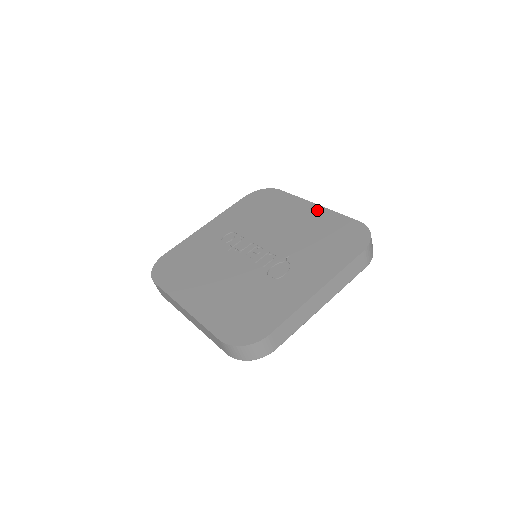
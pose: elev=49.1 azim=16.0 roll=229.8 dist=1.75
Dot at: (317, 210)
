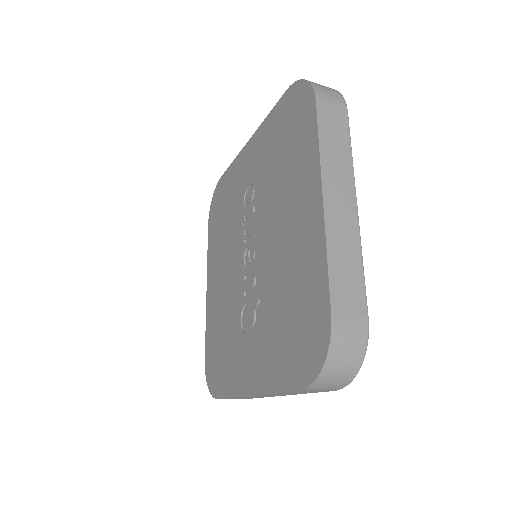
Dot at: (315, 220)
